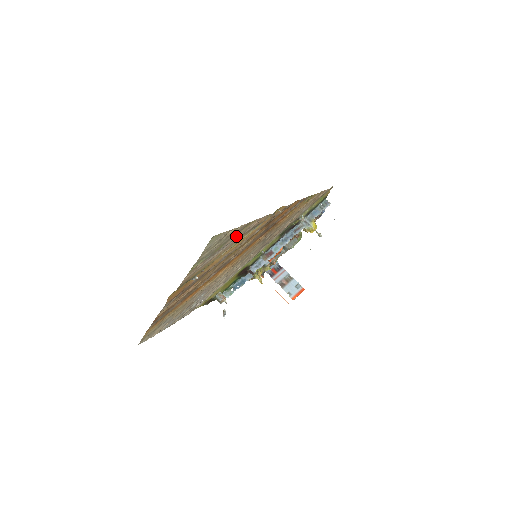
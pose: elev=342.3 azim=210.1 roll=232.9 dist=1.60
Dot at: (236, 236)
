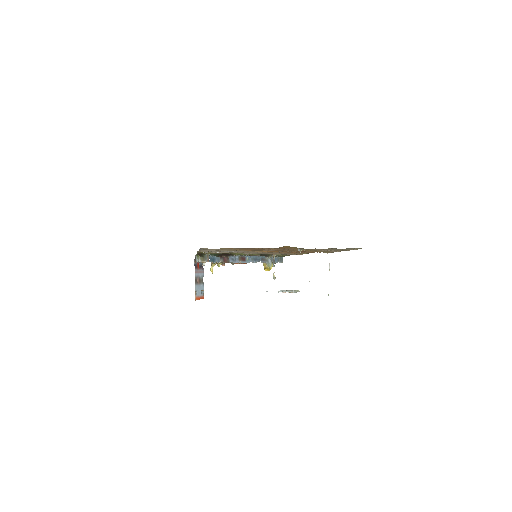
Dot at: (335, 250)
